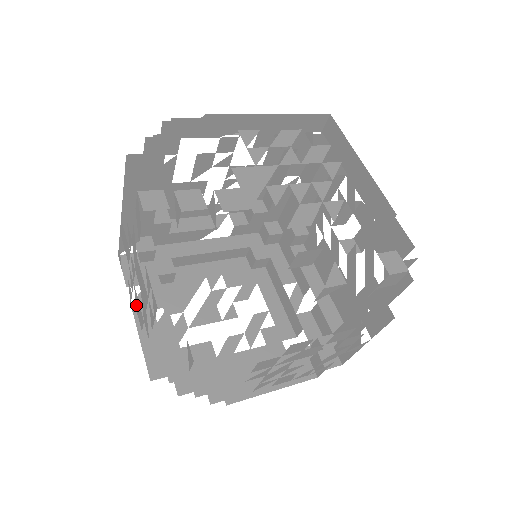
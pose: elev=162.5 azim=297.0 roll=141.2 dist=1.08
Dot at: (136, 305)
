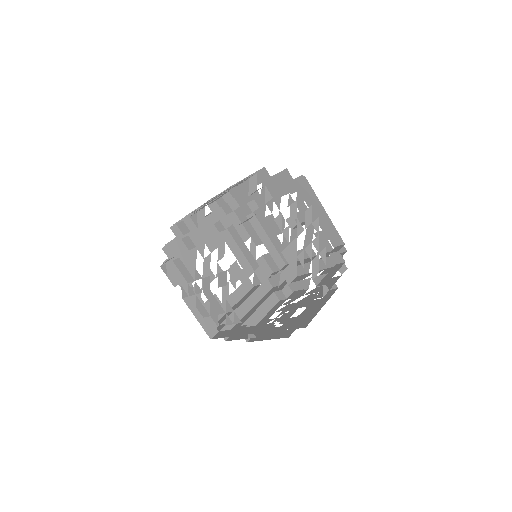
Dot at: (196, 304)
